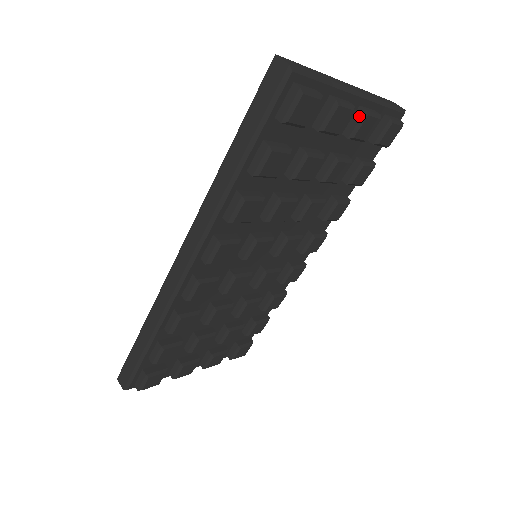
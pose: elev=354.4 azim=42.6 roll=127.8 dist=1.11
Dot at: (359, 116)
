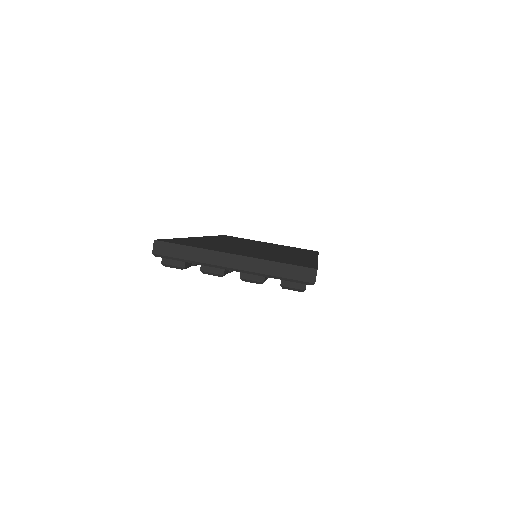
Dot at: (241, 275)
